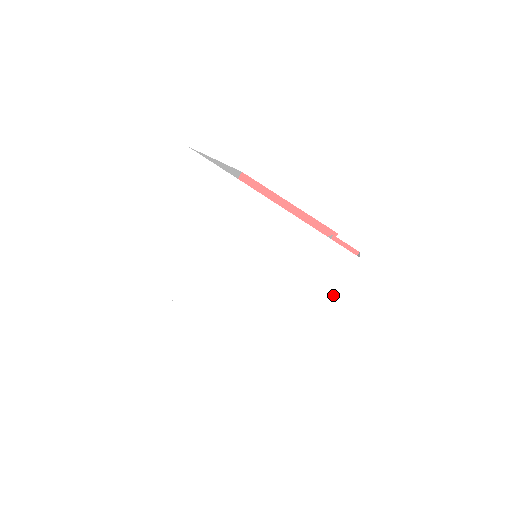
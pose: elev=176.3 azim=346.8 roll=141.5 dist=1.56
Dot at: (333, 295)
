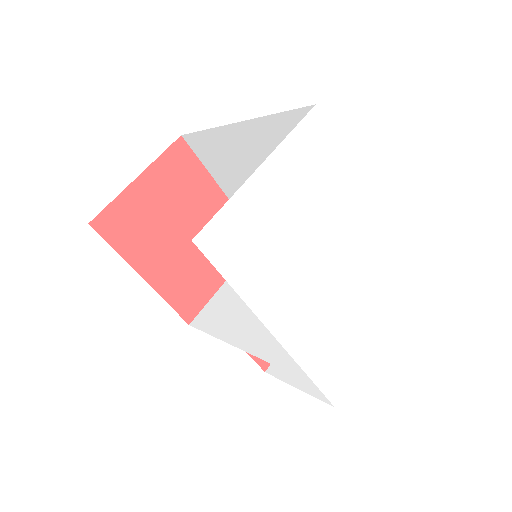
Dot at: occluded
